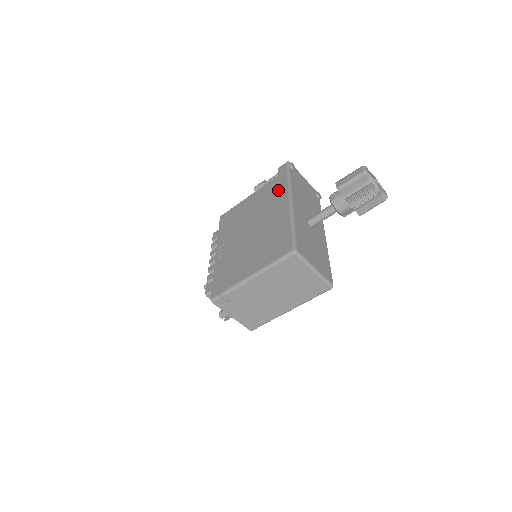
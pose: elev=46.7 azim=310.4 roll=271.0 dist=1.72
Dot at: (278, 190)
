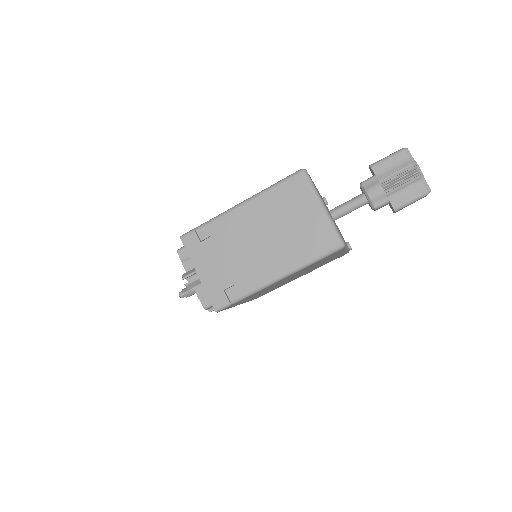
Dot at: occluded
